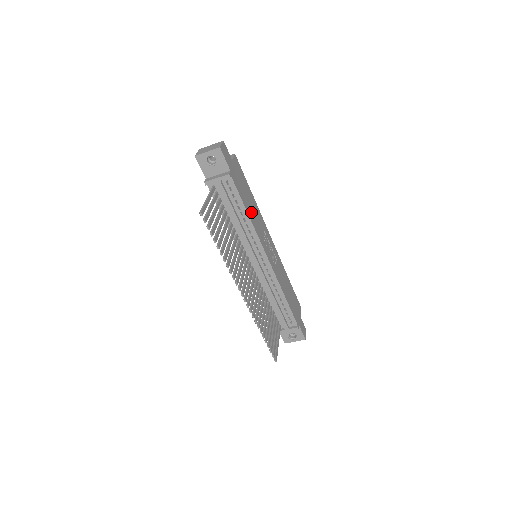
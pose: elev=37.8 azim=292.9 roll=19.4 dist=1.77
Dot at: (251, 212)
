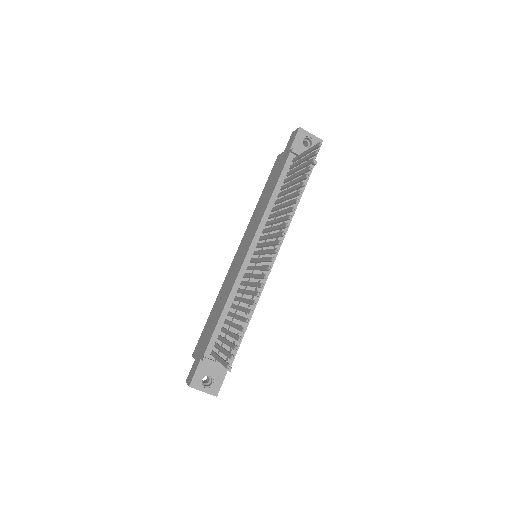
Dot at: occluded
